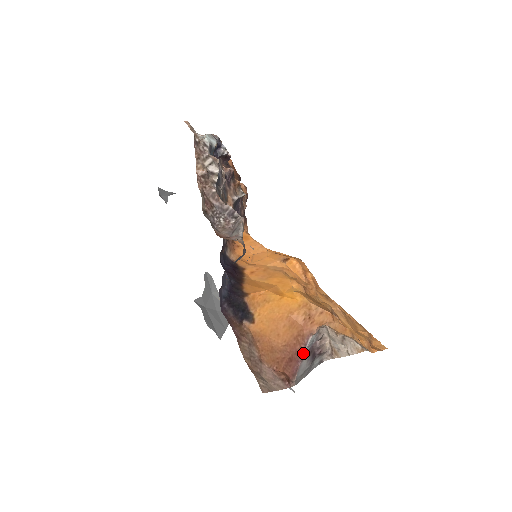
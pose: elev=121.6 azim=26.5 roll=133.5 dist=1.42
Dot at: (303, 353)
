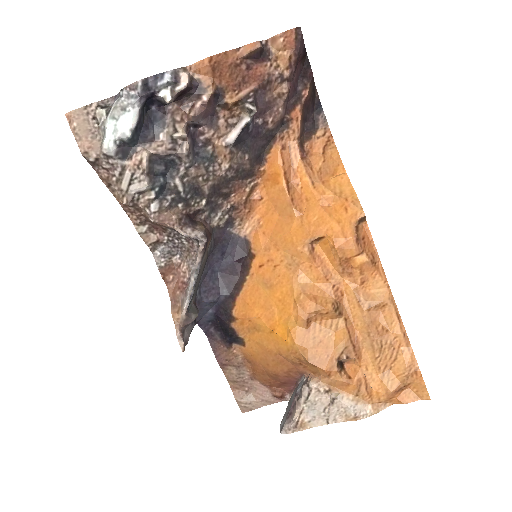
Dot at: (298, 382)
